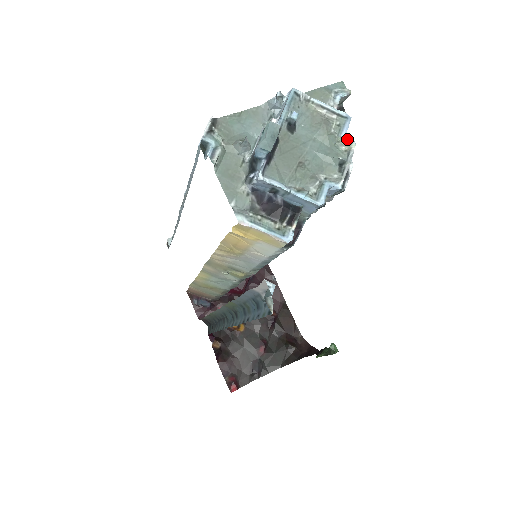
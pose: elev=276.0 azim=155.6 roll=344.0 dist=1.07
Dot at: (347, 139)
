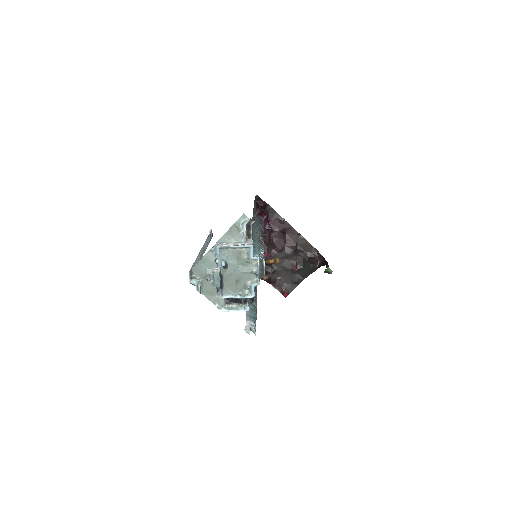
Dot at: (254, 258)
